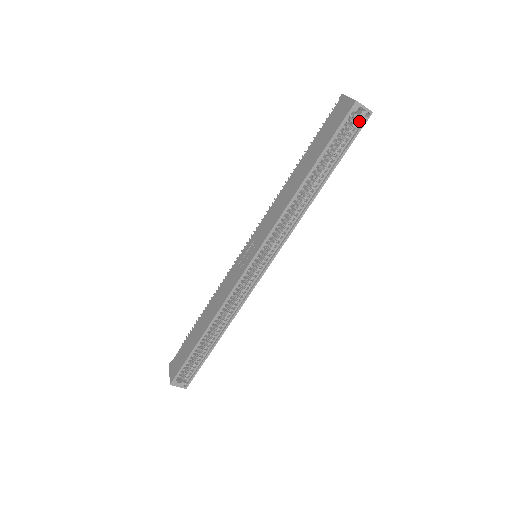
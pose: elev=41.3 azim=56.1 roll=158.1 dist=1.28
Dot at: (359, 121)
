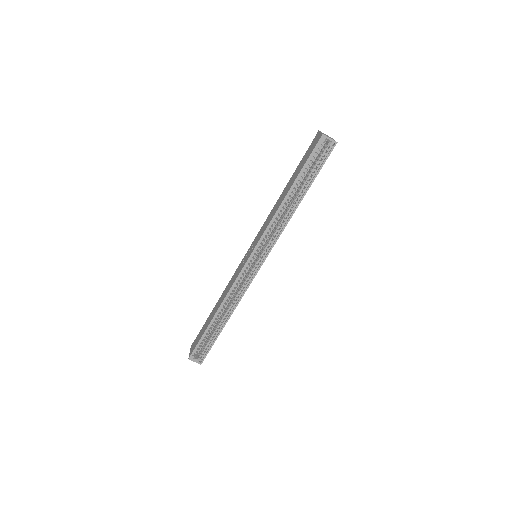
Dot at: (327, 149)
